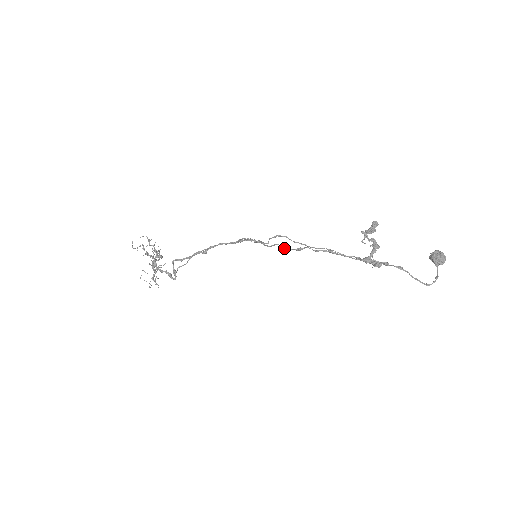
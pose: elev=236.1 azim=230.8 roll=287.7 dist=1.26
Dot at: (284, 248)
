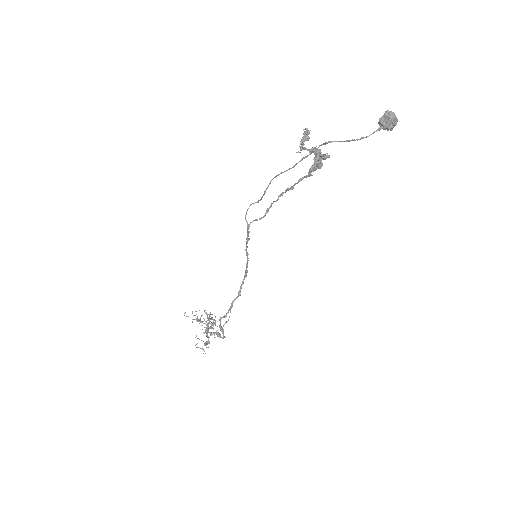
Dot at: occluded
